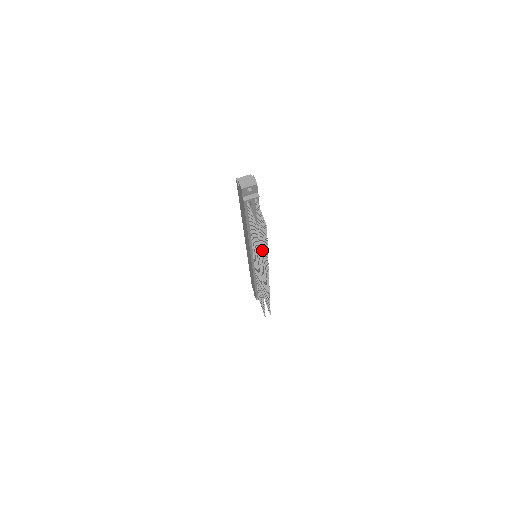
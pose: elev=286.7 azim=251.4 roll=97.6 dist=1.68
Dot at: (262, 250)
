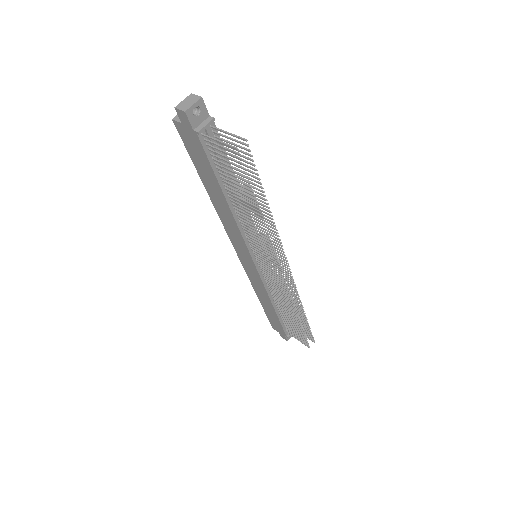
Dot at: occluded
